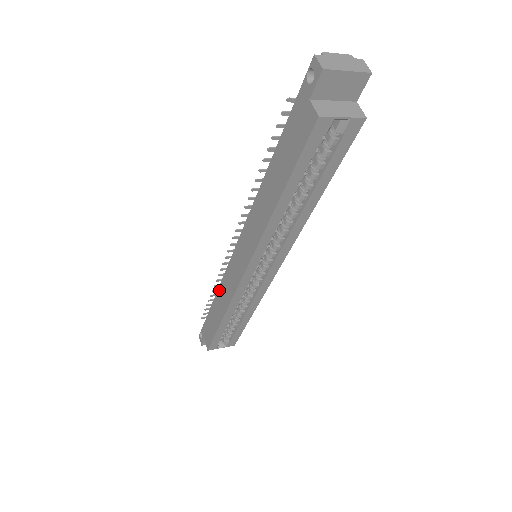
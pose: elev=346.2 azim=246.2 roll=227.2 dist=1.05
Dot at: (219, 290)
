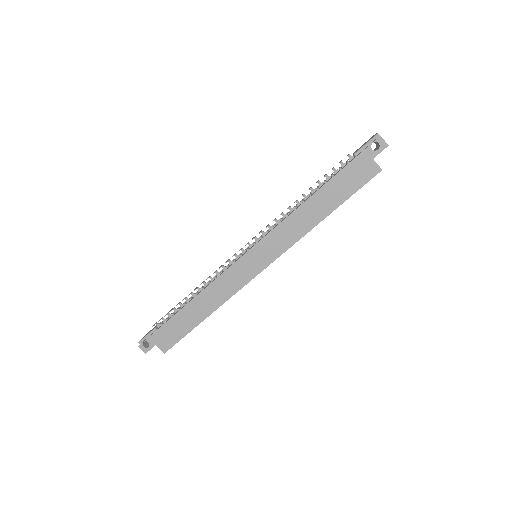
Dot at: (205, 292)
